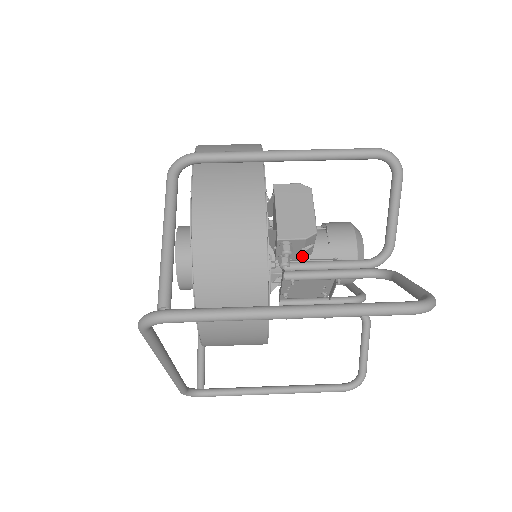
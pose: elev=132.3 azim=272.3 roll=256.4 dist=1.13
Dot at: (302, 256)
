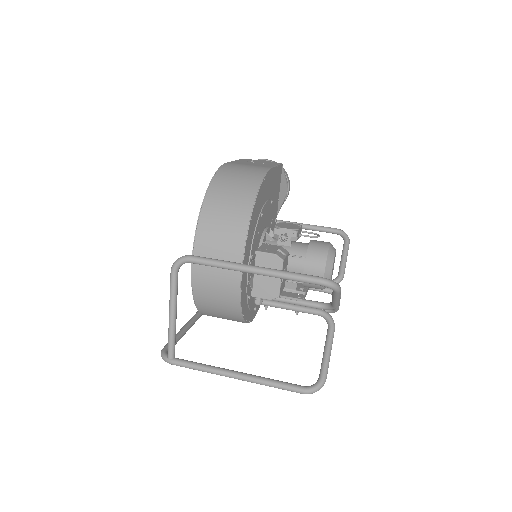
Dot at: occluded
